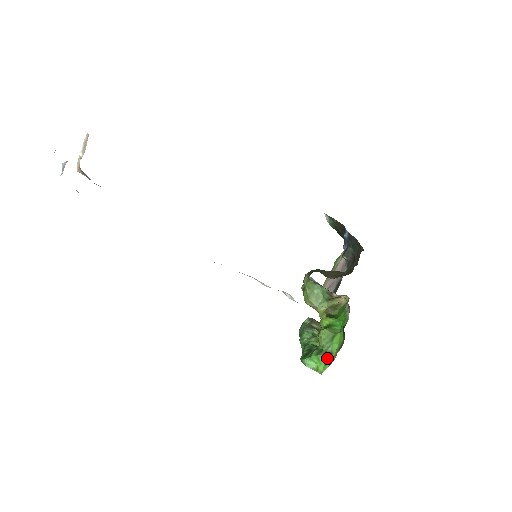
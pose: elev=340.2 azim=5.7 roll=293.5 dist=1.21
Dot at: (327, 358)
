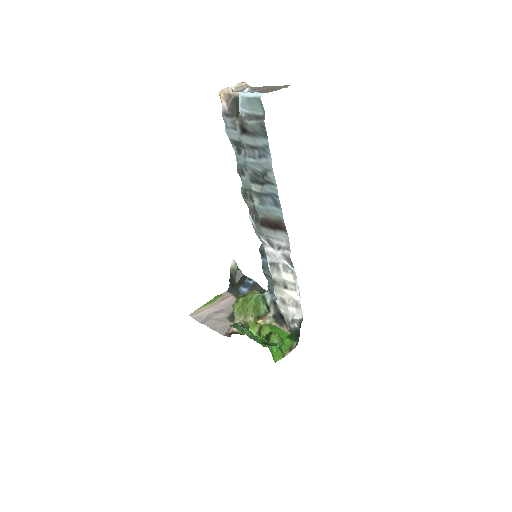
Dot at: (281, 352)
